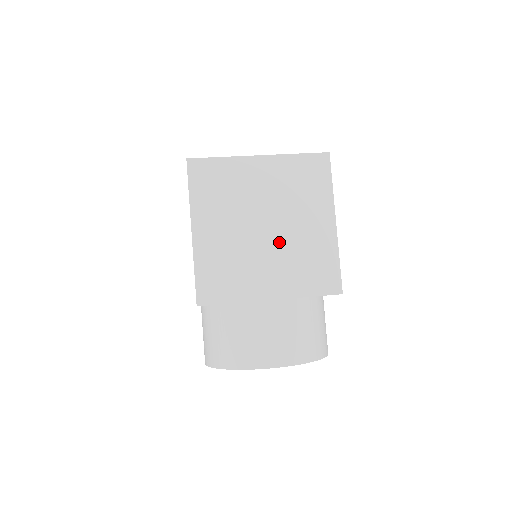
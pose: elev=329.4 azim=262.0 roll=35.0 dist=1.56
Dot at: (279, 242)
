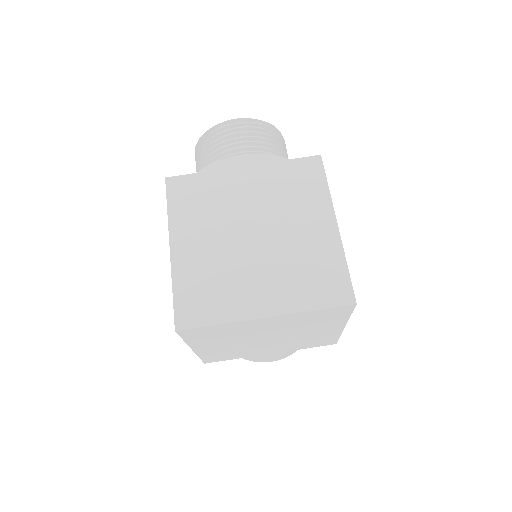
Dot at: (282, 340)
